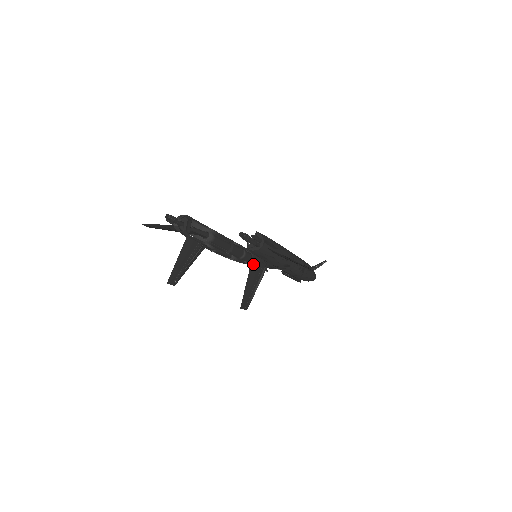
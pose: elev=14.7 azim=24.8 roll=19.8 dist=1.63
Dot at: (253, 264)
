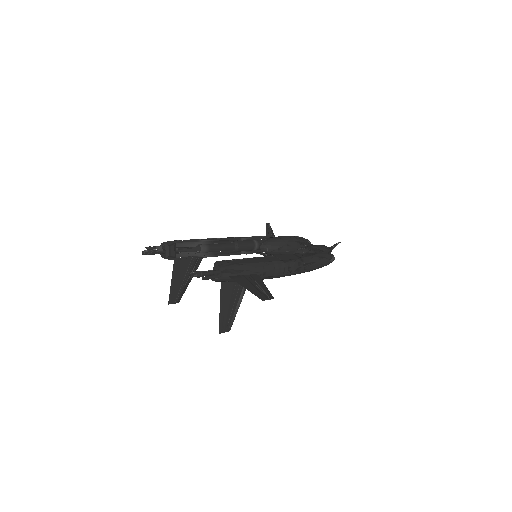
Dot at: (224, 289)
